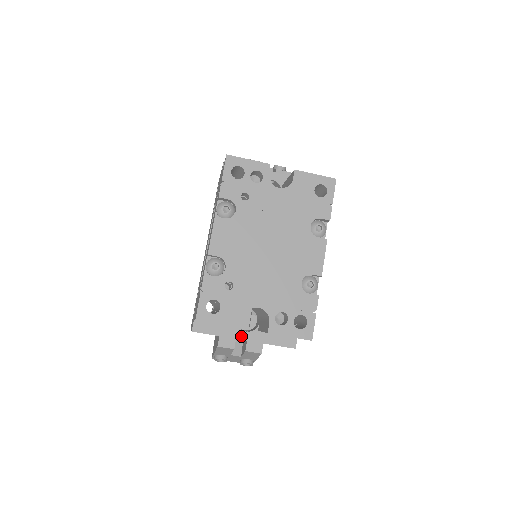
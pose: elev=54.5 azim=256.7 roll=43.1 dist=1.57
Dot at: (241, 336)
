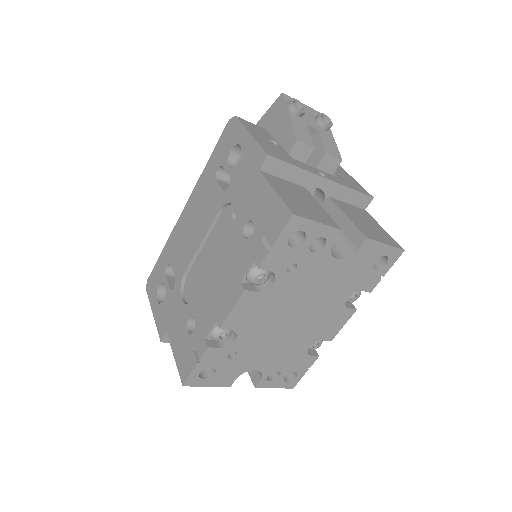
Dot at: occluded
